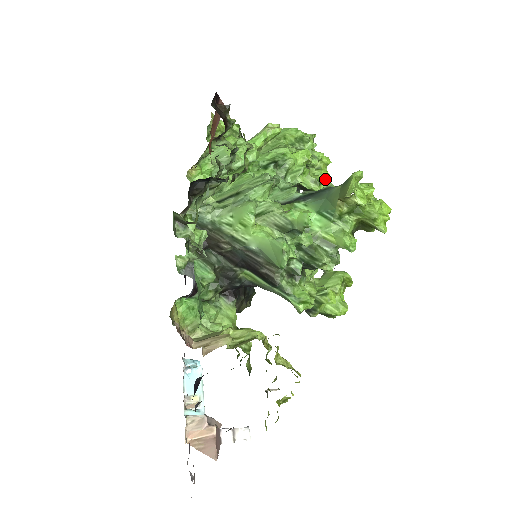
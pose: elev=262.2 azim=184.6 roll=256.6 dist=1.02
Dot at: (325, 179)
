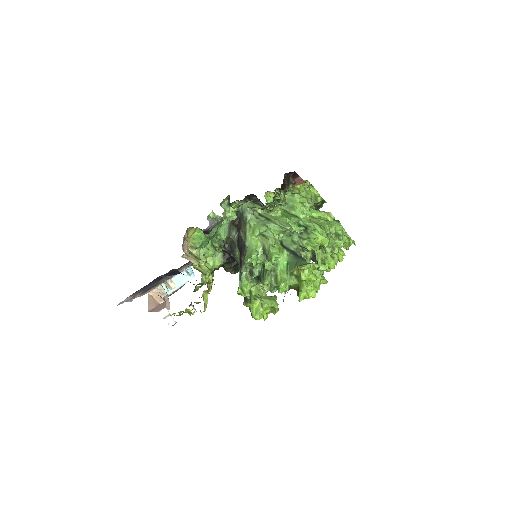
Dot at: (327, 264)
